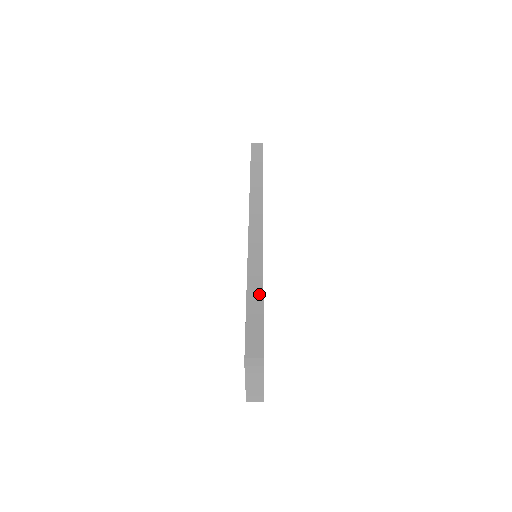
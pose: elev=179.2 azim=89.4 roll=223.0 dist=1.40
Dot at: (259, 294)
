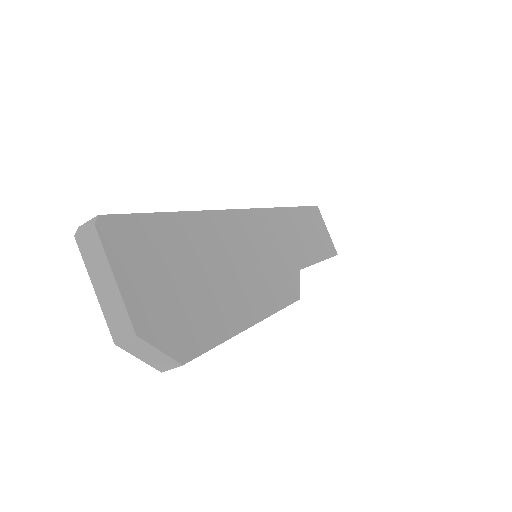
Dot at: (175, 214)
